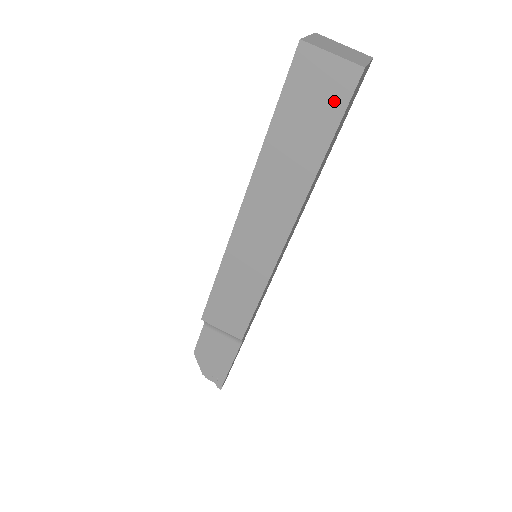
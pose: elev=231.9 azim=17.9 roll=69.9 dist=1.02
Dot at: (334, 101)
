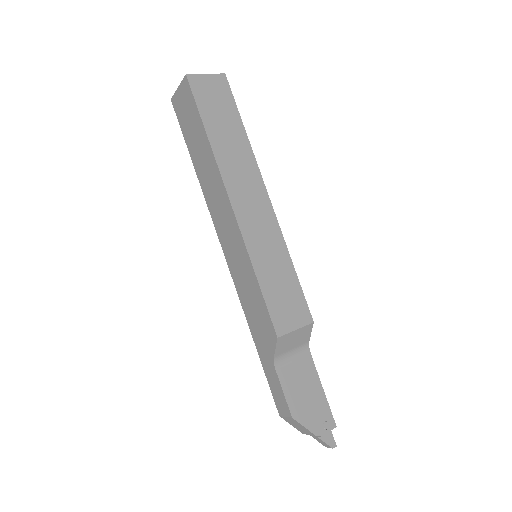
Dot at: (225, 97)
